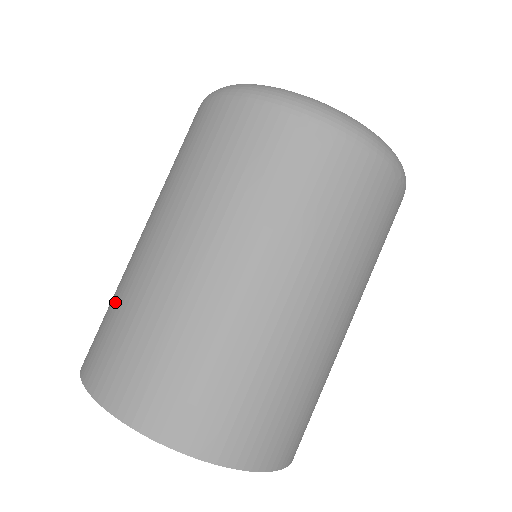
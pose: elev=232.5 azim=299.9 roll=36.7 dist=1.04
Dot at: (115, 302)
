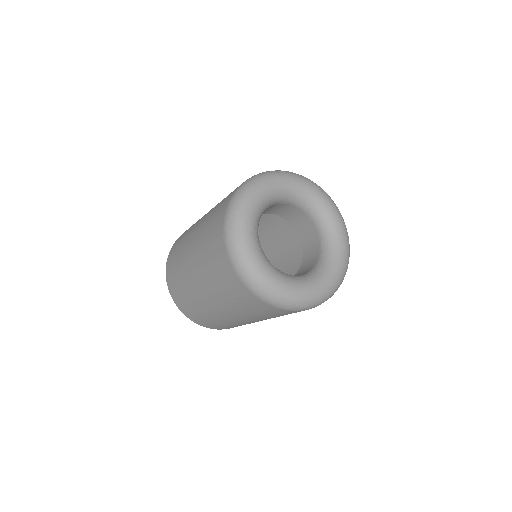
Dot at: (178, 259)
